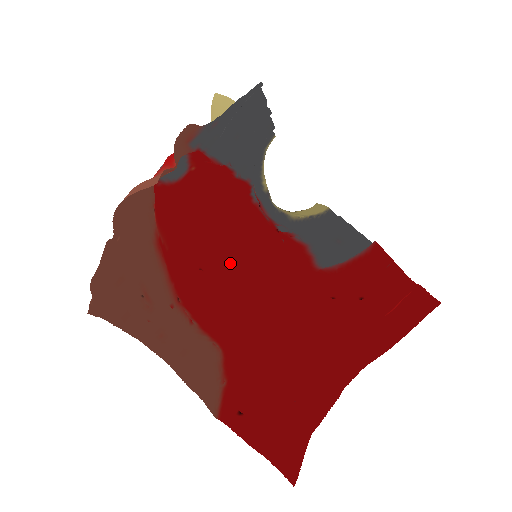
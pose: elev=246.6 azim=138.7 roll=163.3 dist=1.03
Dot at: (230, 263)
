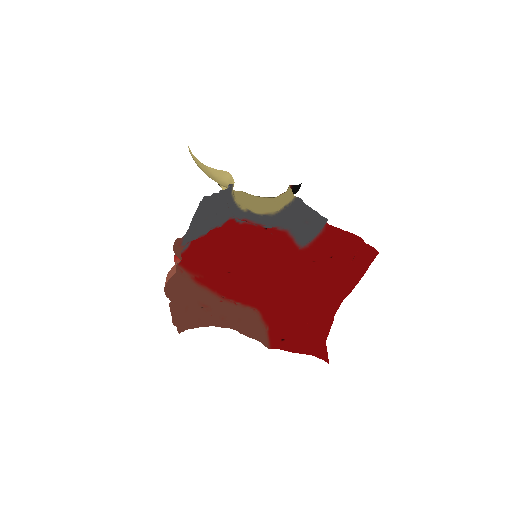
Dot at: (245, 260)
